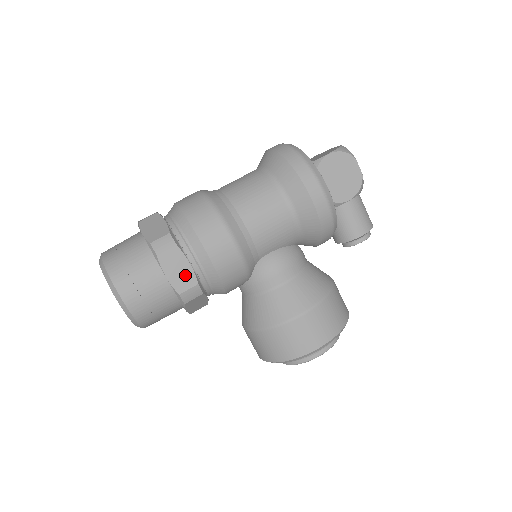
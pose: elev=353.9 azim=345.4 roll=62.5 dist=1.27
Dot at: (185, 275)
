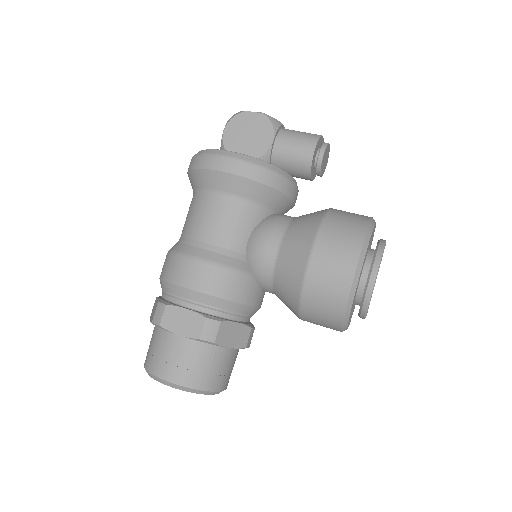
Dot at: (191, 321)
